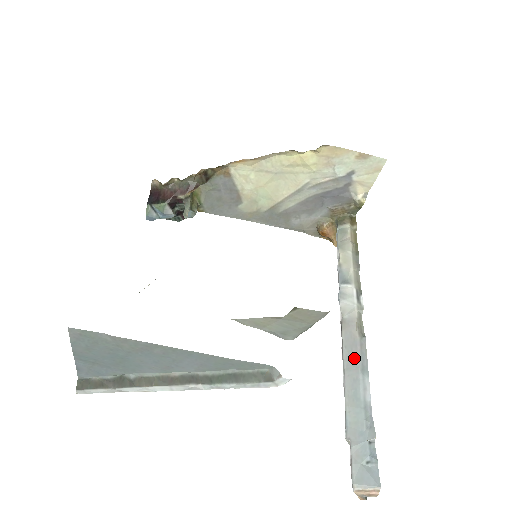
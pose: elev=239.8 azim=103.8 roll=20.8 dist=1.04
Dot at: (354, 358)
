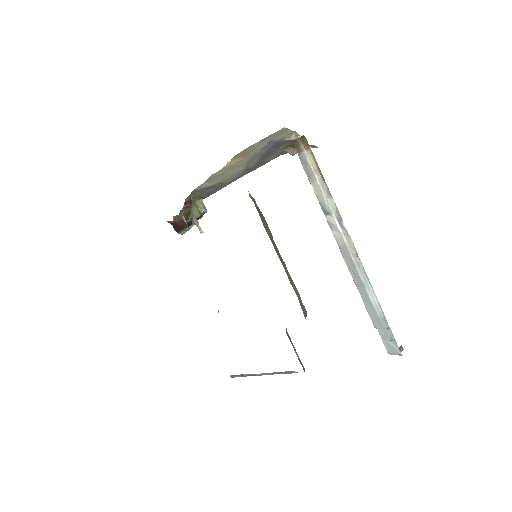
Dot at: (357, 276)
